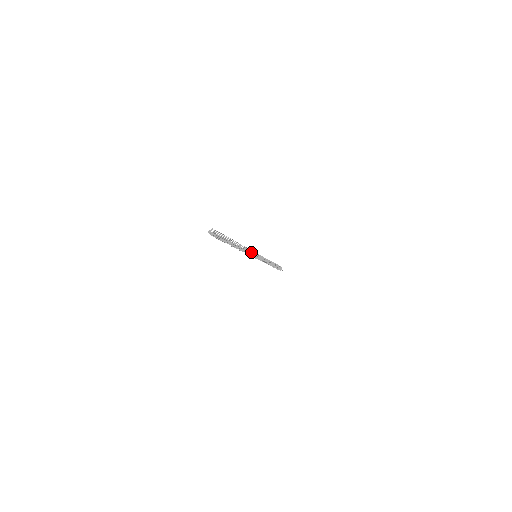
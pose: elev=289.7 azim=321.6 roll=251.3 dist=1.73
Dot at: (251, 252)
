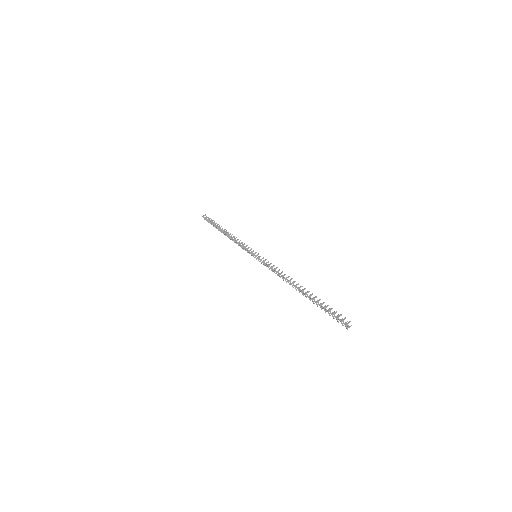
Dot at: occluded
